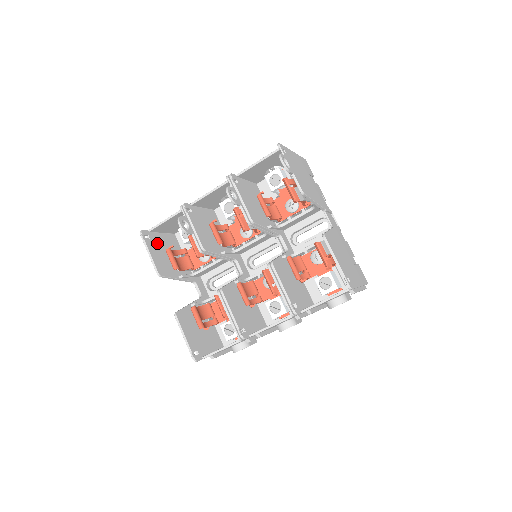
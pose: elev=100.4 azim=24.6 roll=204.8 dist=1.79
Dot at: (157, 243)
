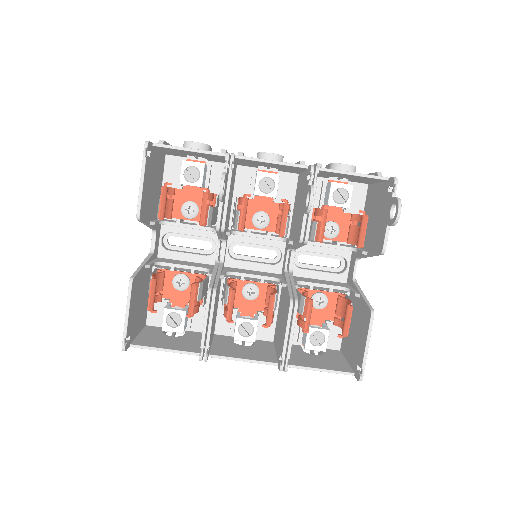
Dot at: (152, 166)
